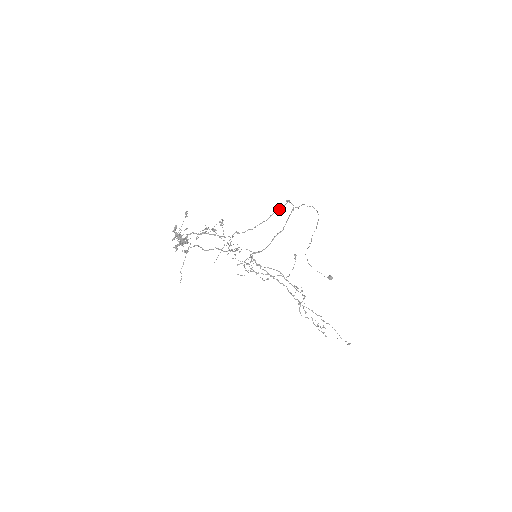
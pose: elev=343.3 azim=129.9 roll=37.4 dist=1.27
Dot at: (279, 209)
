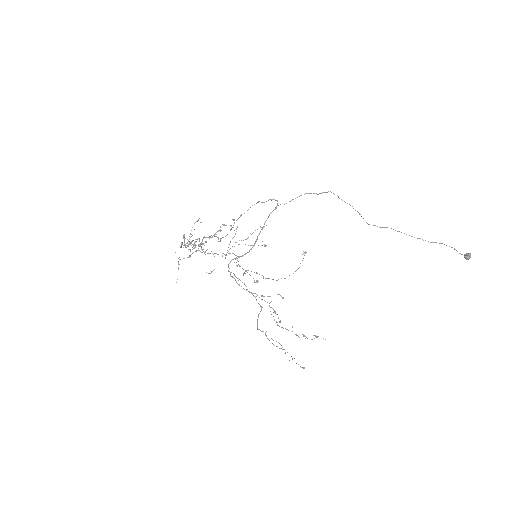
Dot at: occluded
